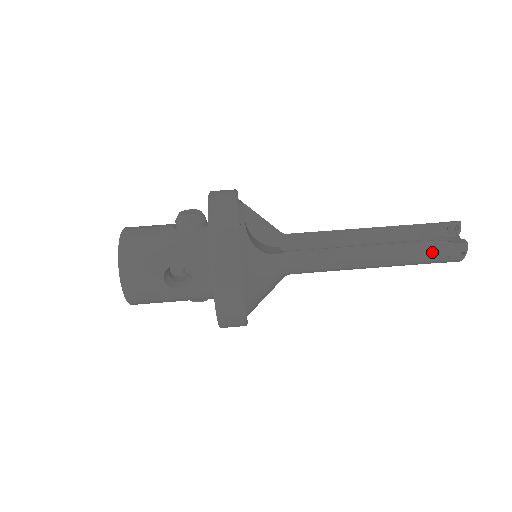
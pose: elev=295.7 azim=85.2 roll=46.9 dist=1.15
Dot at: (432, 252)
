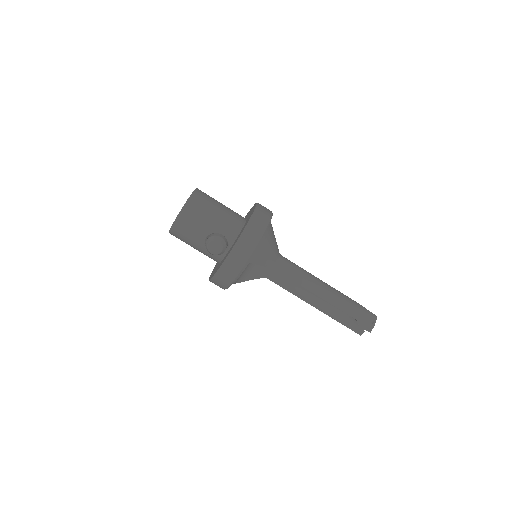
Dot at: occluded
